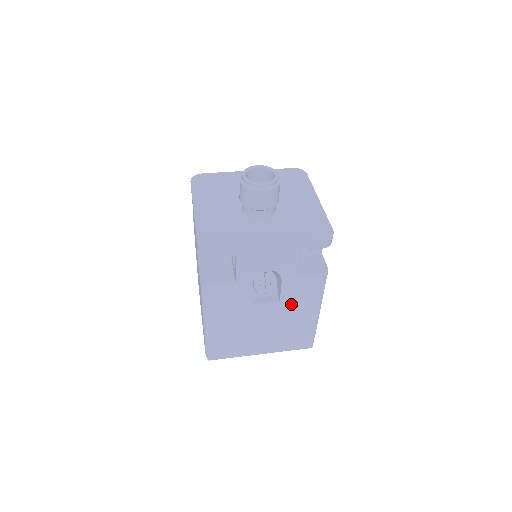
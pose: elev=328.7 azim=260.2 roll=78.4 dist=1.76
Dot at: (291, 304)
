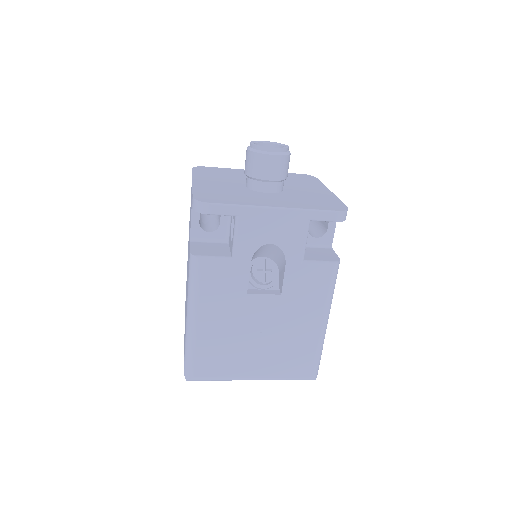
Dot at: (294, 302)
